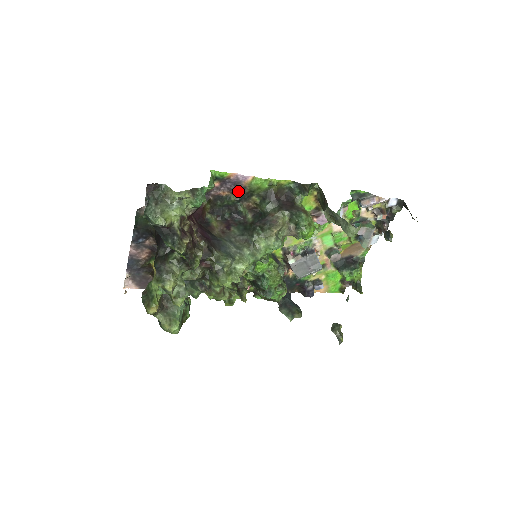
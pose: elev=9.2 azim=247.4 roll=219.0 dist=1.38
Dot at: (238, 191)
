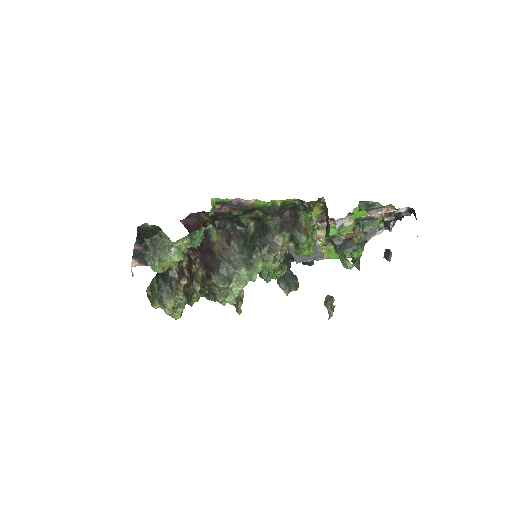
Dot at: (240, 209)
